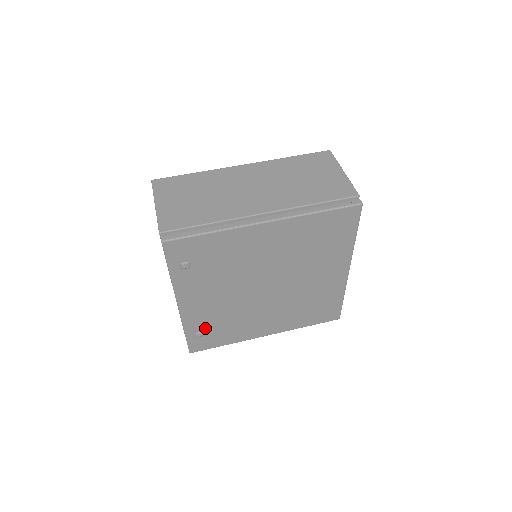
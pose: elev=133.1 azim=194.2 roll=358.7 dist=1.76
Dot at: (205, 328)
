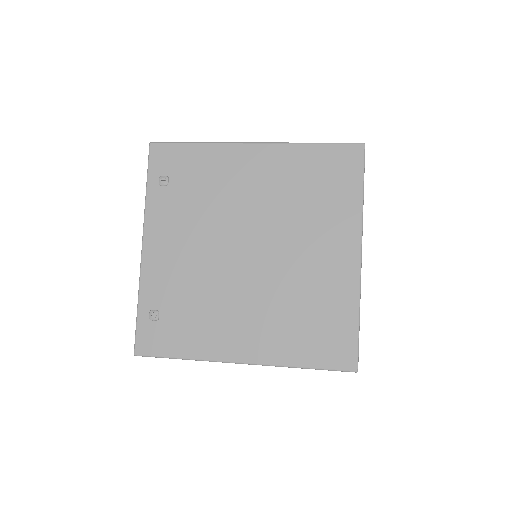
Dot at: (163, 305)
